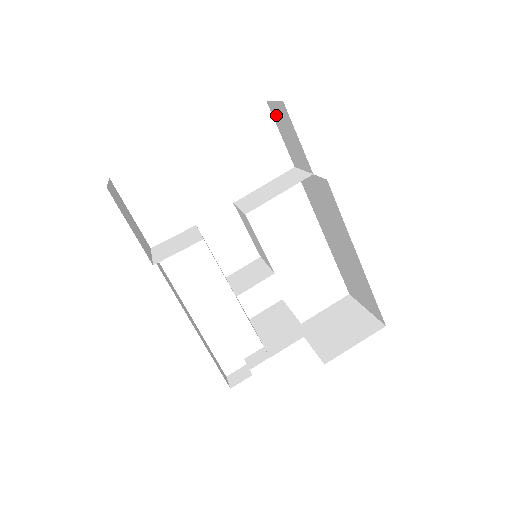
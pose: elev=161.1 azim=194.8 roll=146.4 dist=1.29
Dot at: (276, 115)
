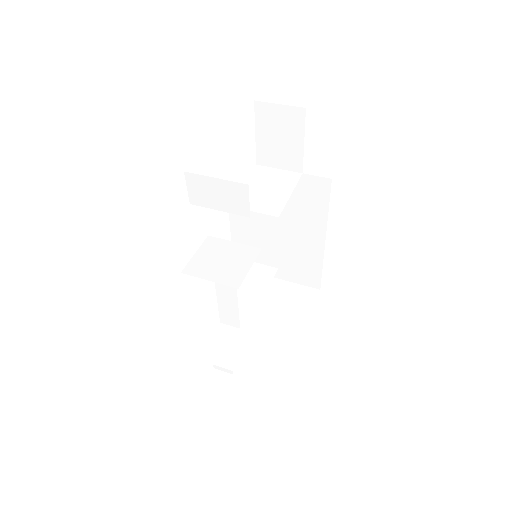
Dot at: (267, 116)
